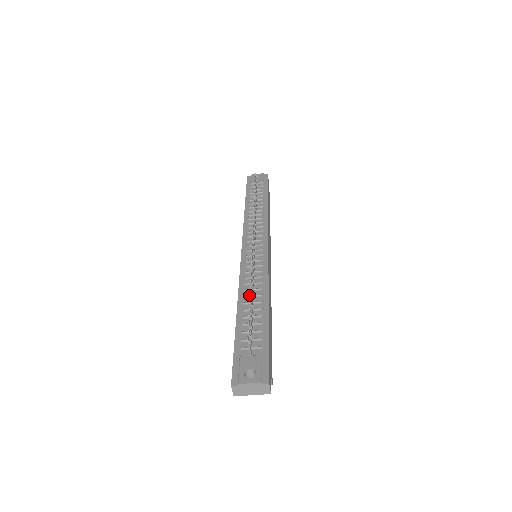
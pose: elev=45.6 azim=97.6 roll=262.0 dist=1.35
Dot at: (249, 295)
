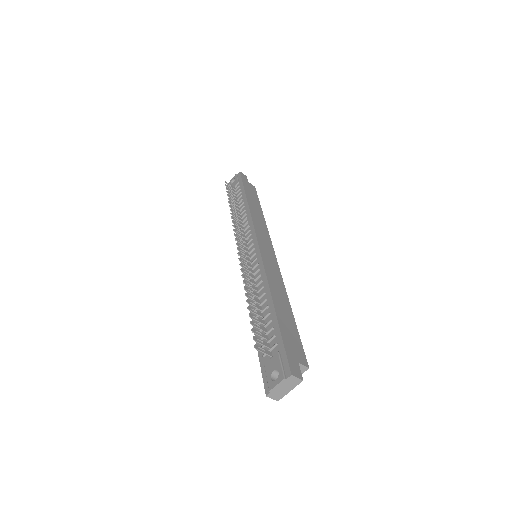
Dot at: occluded
